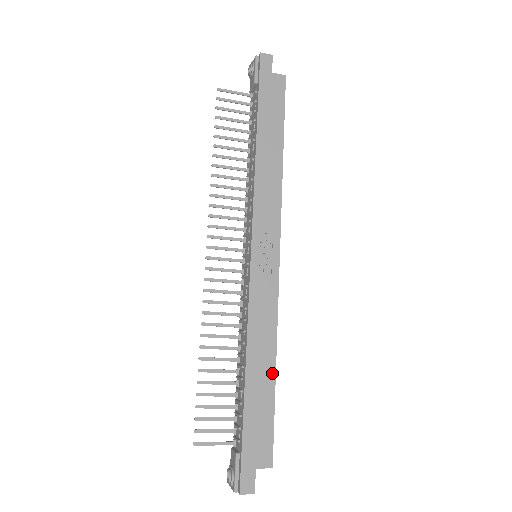
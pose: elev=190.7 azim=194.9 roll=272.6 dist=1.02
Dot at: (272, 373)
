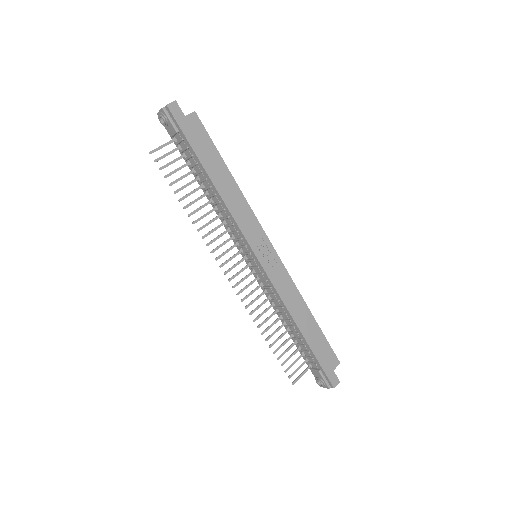
Dot at: (312, 318)
